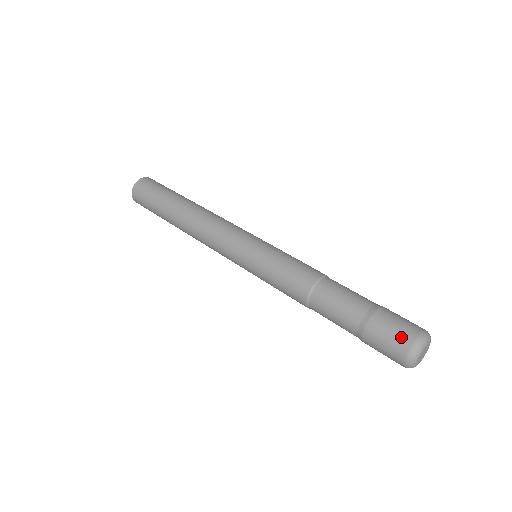
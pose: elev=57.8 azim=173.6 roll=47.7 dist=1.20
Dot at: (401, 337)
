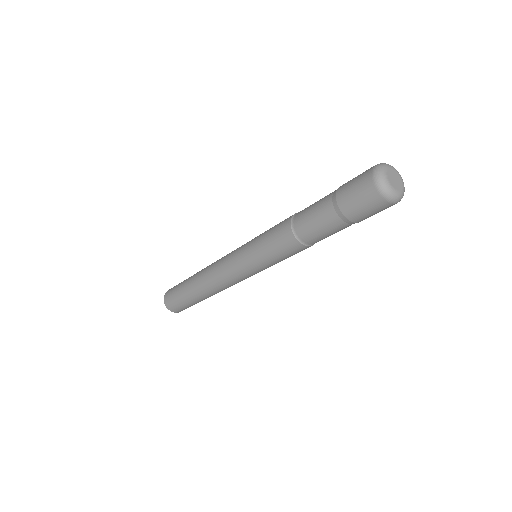
Dot at: (362, 176)
